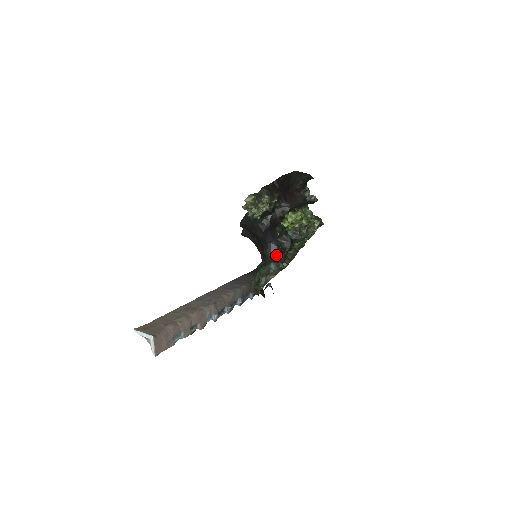
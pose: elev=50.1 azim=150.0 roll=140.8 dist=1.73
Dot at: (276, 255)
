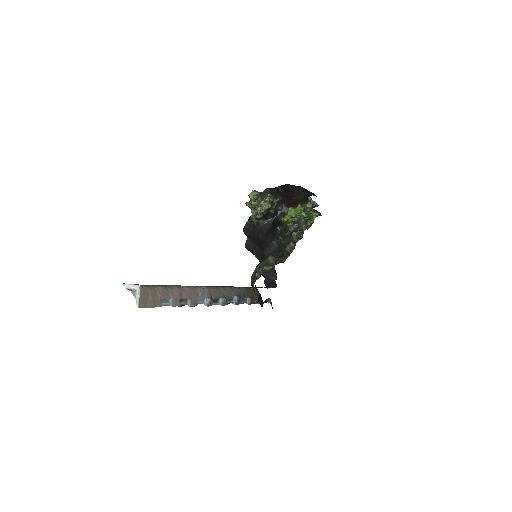
Dot at: (275, 252)
